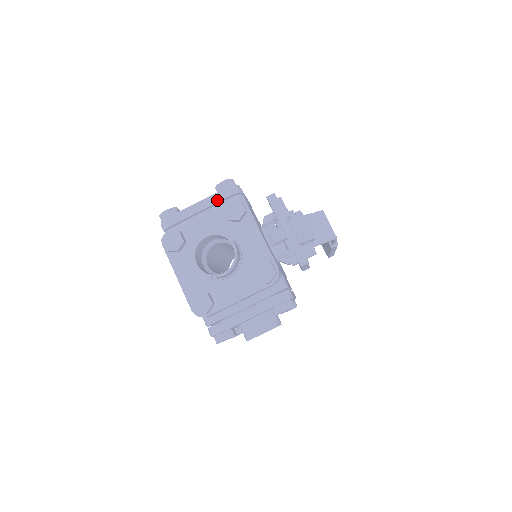
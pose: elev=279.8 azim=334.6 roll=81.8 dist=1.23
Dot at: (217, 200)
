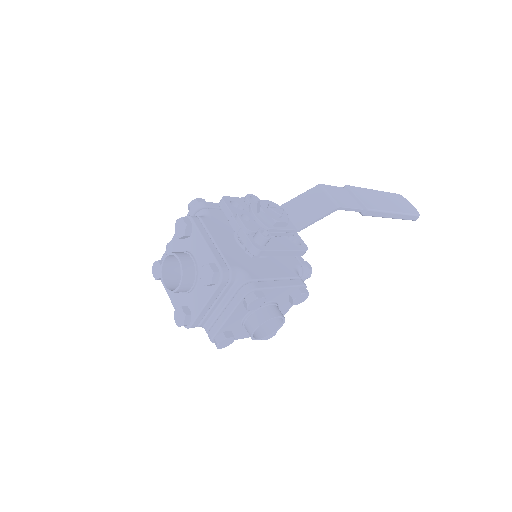
Dot at: occluded
